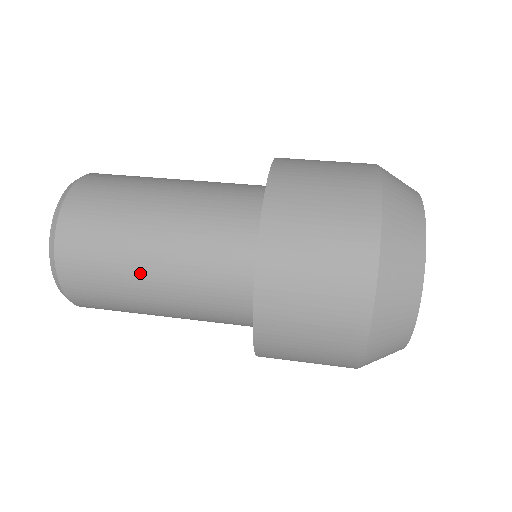
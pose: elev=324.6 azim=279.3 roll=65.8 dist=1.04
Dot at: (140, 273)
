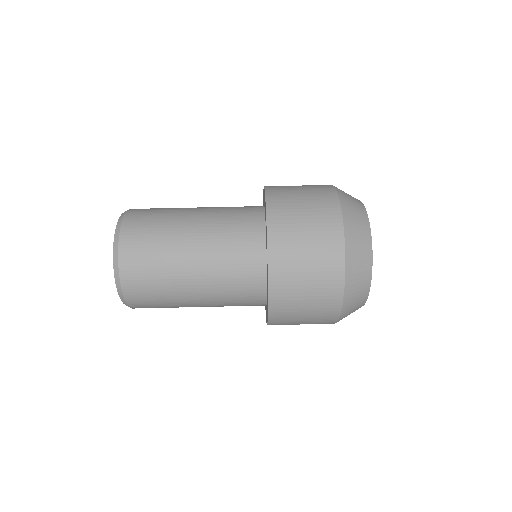
Dot at: (184, 277)
